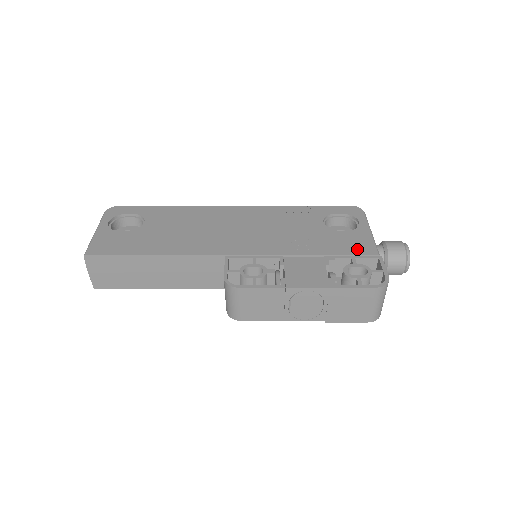
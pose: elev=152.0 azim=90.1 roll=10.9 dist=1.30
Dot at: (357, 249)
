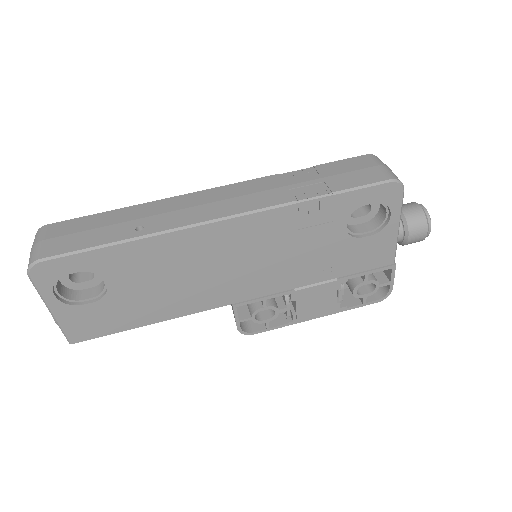
Dot at: (374, 262)
